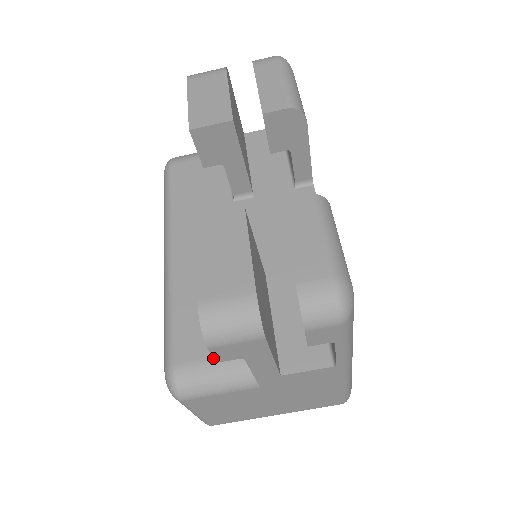
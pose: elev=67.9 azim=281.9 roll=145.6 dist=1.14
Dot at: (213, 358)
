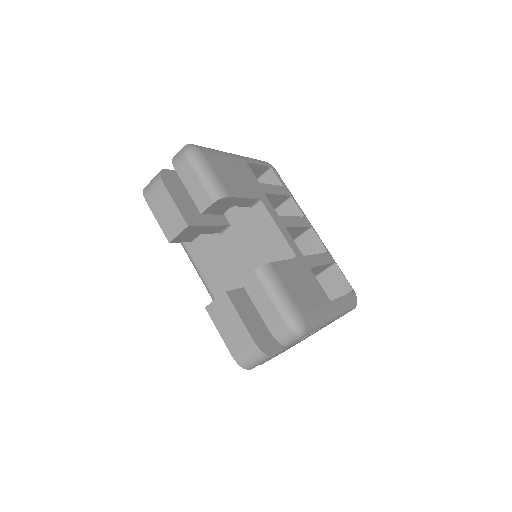
Dot at: occluded
